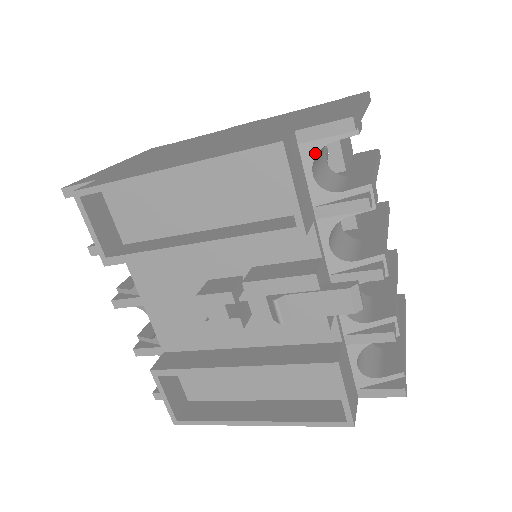
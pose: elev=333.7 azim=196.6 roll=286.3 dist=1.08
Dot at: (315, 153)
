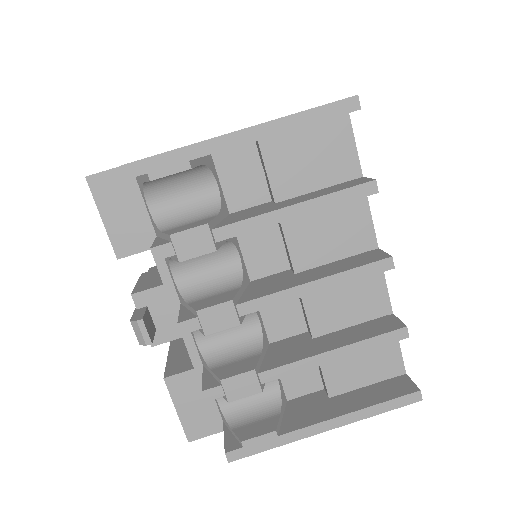
Dot at: (142, 188)
